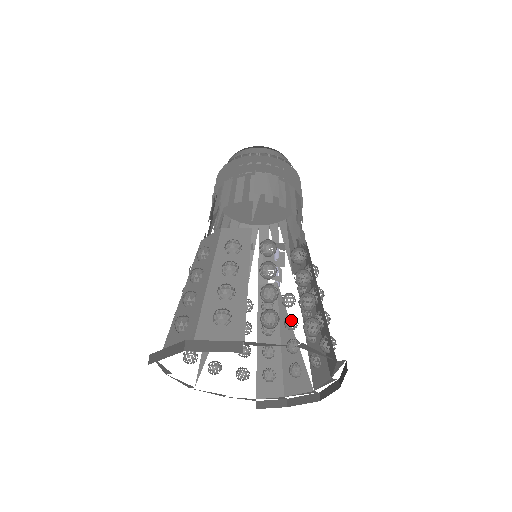
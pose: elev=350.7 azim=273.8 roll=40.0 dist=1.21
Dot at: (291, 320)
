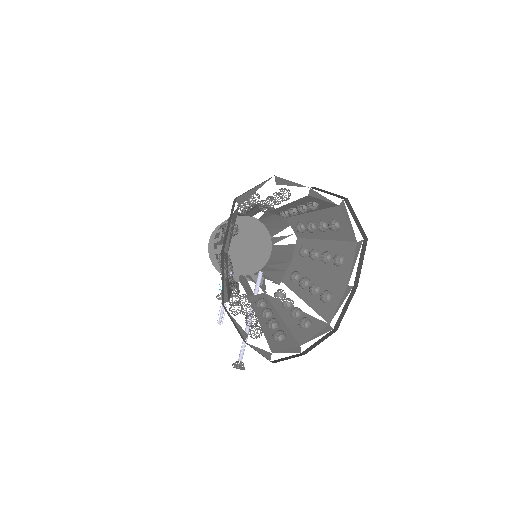
Dot at: (289, 298)
